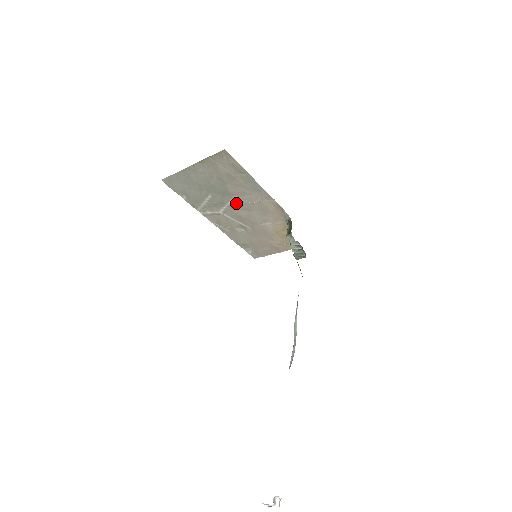
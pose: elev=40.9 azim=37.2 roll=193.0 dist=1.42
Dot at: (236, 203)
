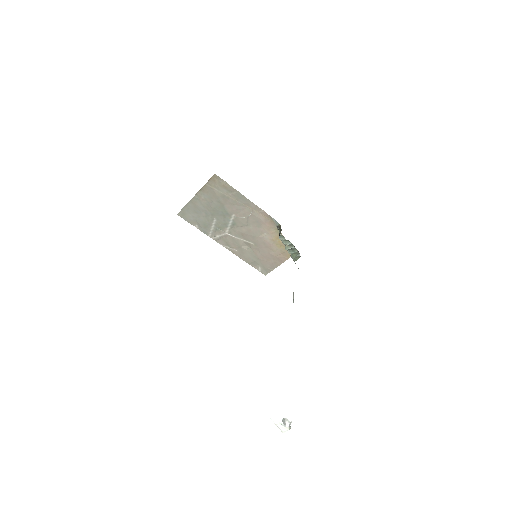
Dot at: (235, 221)
